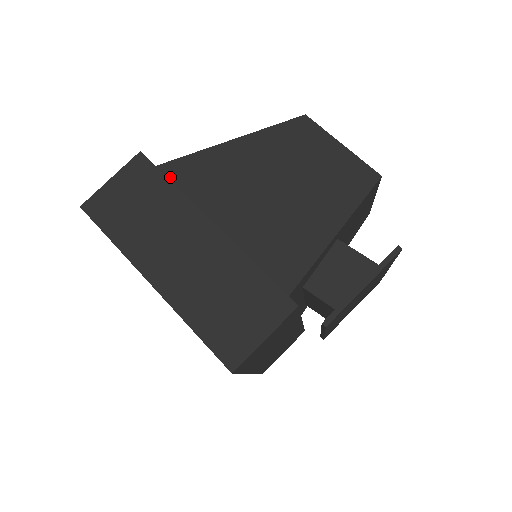
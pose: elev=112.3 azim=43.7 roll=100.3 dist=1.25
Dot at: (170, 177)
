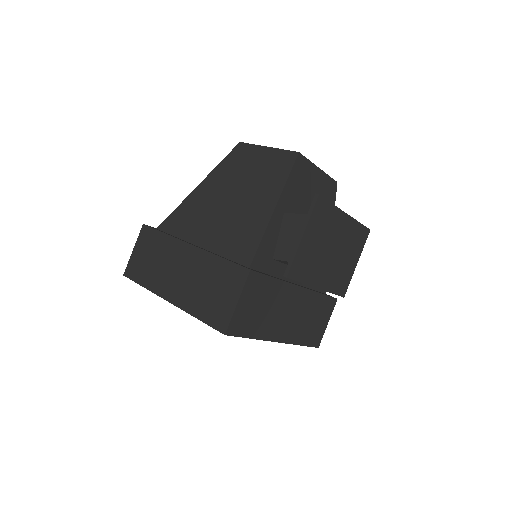
Dot at: (166, 230)
